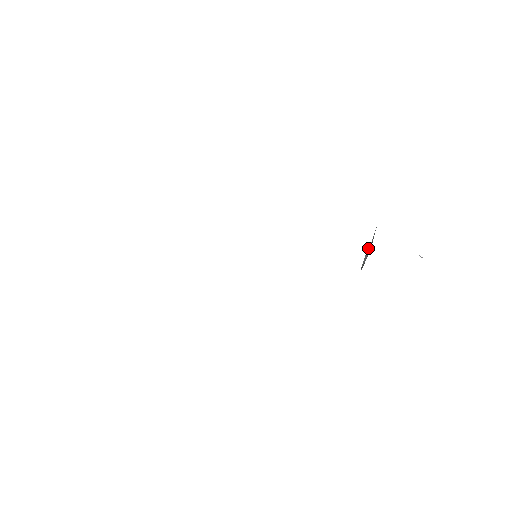
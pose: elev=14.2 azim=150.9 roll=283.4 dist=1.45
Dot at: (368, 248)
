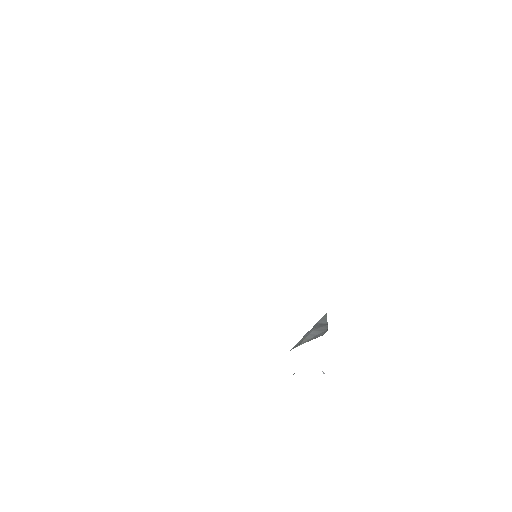
Dot at: (316, 327)
